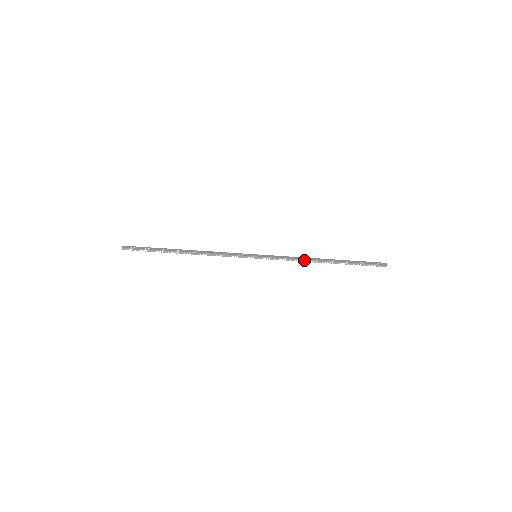
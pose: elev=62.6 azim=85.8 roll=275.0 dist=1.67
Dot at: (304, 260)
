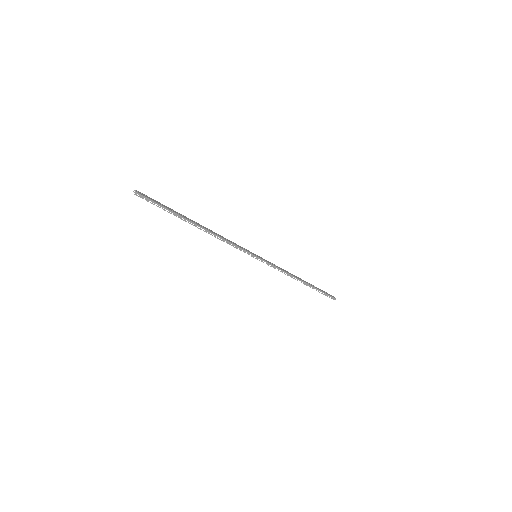
Dot at: (289, 274)
